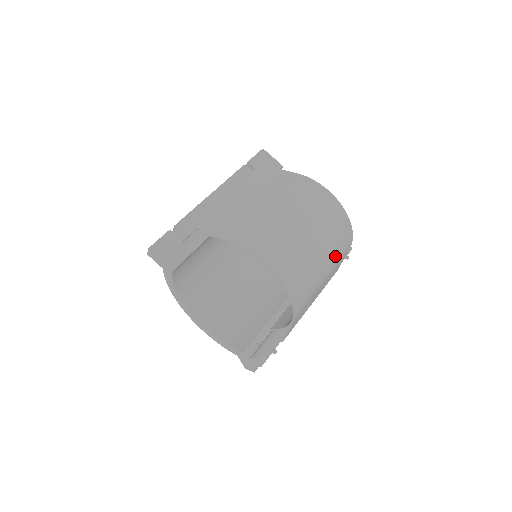
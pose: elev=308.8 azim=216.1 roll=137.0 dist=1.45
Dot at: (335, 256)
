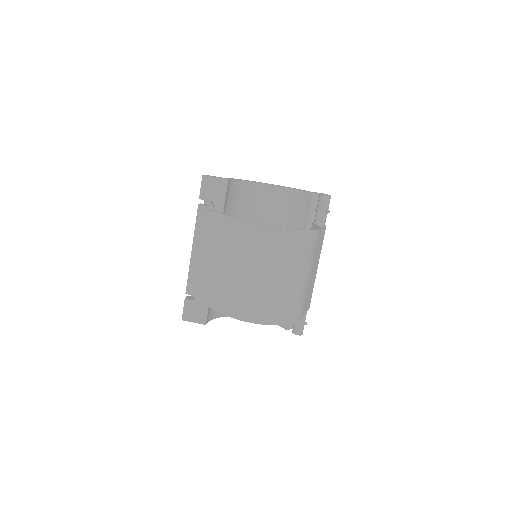
Dot at: (306, 261)
